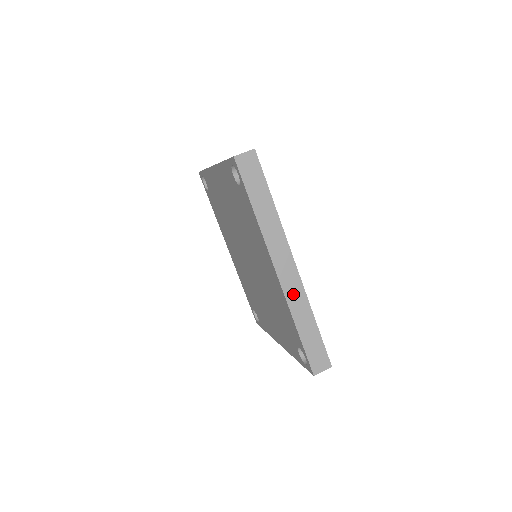
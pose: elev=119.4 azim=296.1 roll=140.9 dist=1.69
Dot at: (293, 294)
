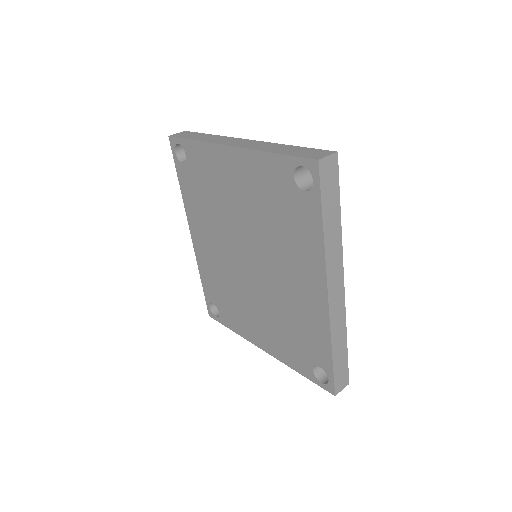
Dot at: (336, 316)
